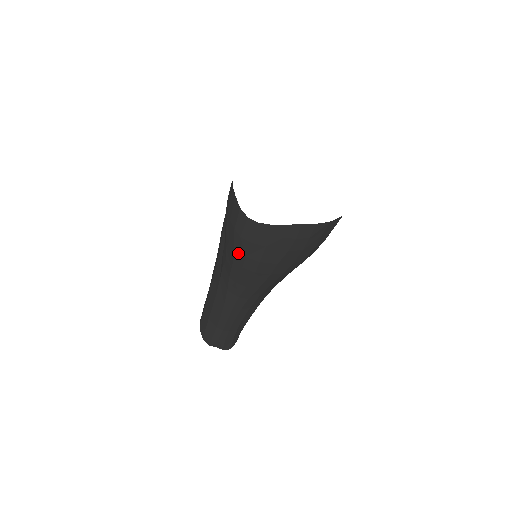
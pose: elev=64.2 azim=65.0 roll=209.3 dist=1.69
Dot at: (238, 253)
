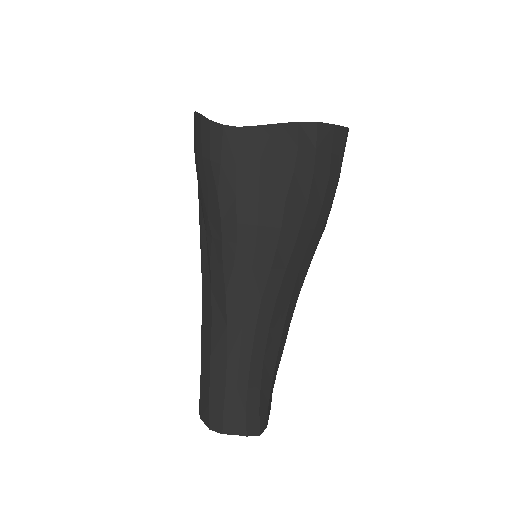
Dot at: (224, 199)
